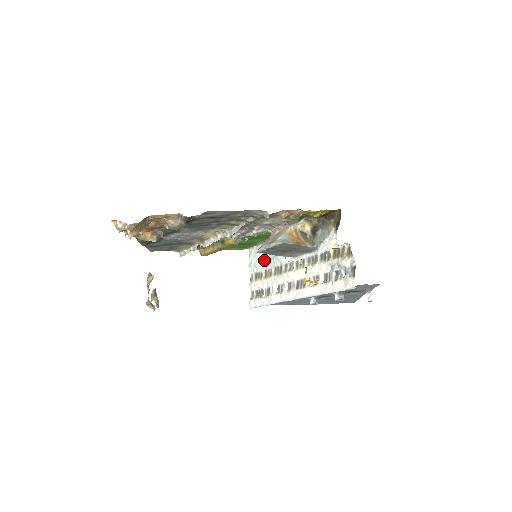
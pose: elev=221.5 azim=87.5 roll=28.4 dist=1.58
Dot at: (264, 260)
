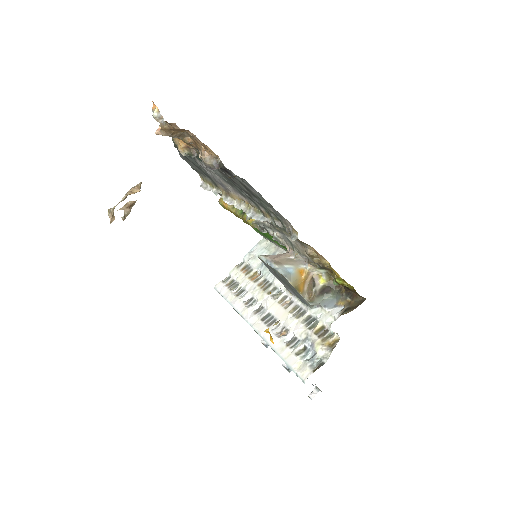
Dot at: occluded
